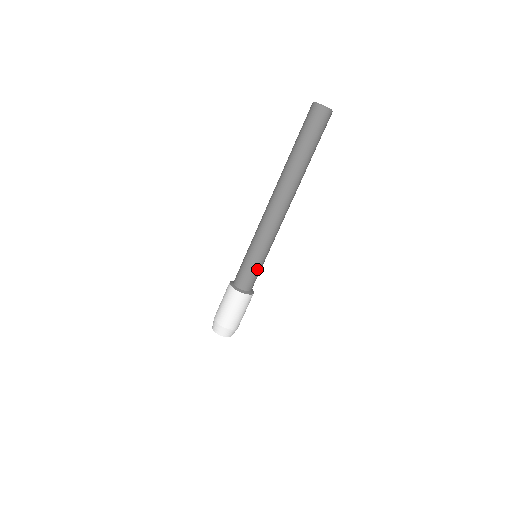
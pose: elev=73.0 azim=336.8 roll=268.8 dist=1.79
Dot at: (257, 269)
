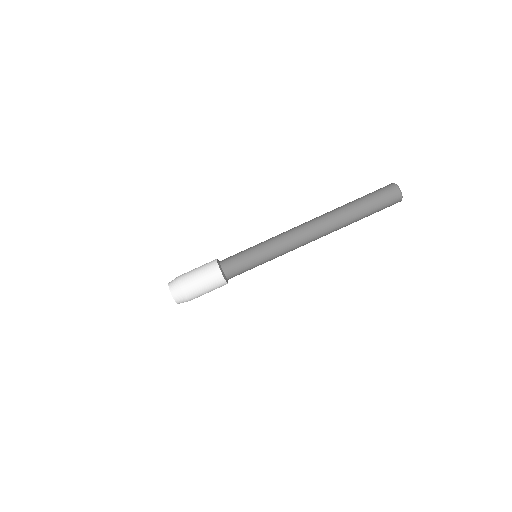
Dot at: (251, 268)
